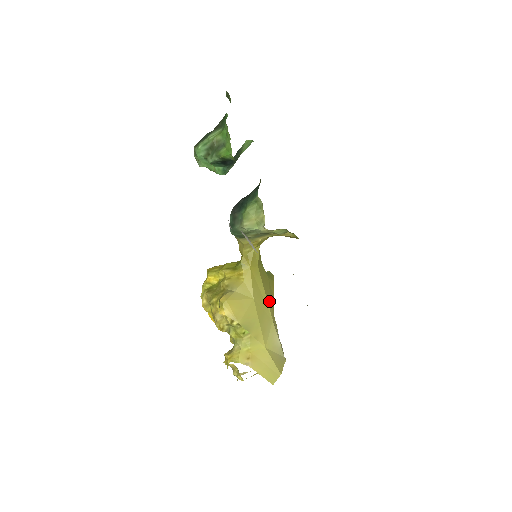
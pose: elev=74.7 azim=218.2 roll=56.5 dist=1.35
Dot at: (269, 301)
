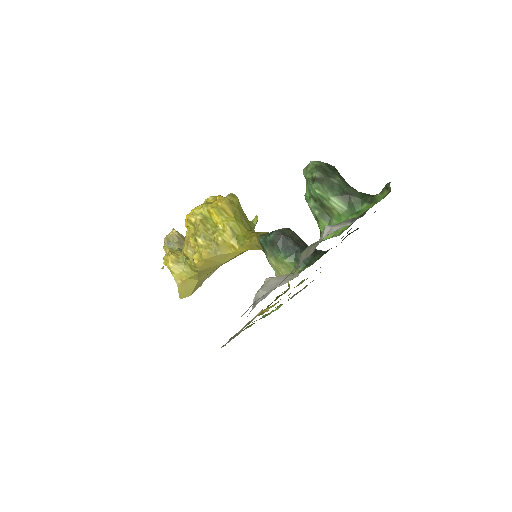
Dot at: occluded
